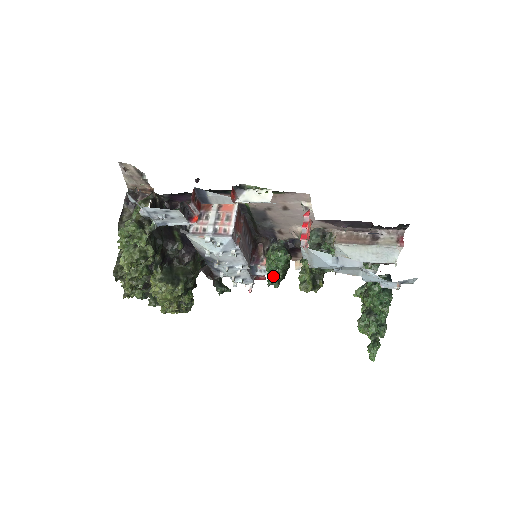
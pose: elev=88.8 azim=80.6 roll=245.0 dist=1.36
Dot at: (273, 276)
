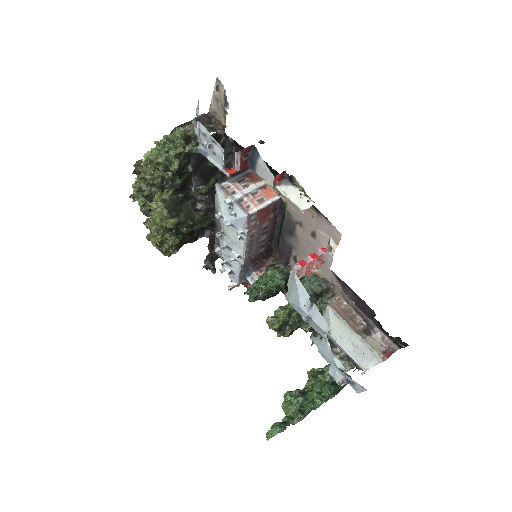
Dot at: (256, 289)
